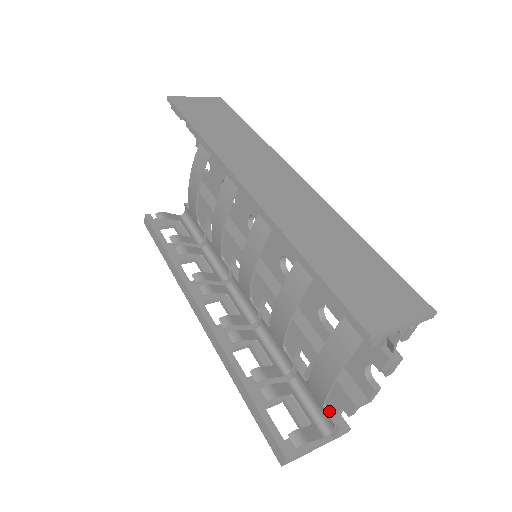
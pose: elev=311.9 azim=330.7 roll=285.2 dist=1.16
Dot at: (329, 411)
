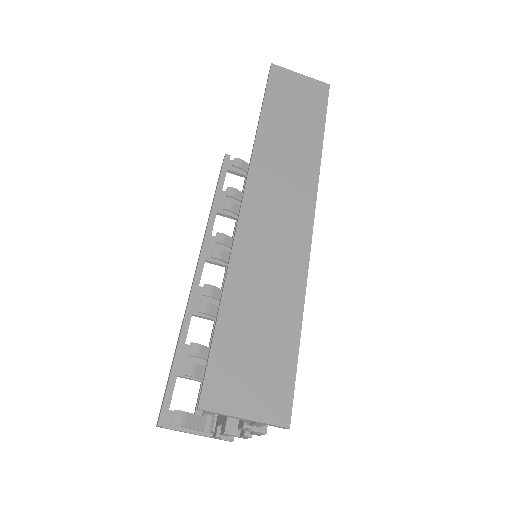
Dot at: (219, 417)
